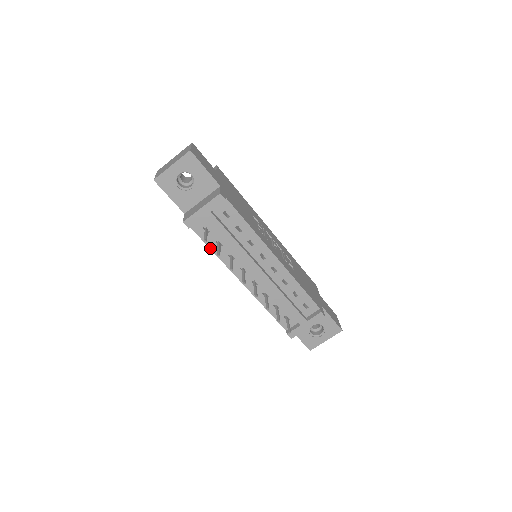
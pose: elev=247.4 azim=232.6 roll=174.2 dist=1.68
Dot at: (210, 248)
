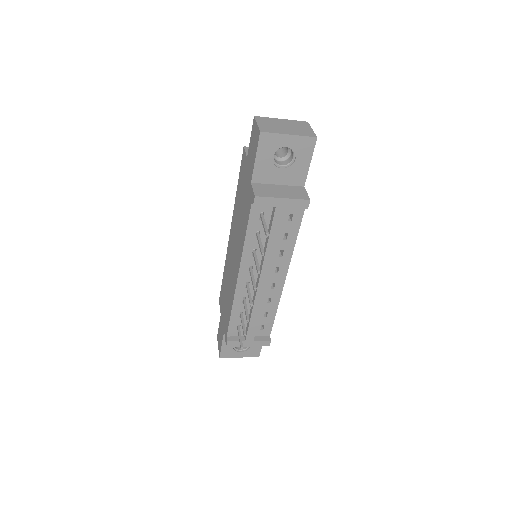
Dot at: (247, 232)
